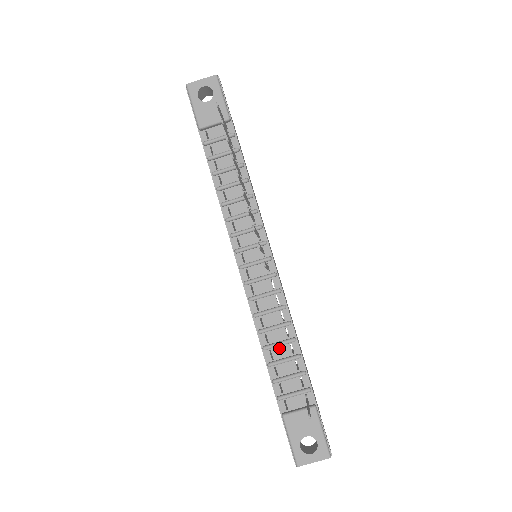
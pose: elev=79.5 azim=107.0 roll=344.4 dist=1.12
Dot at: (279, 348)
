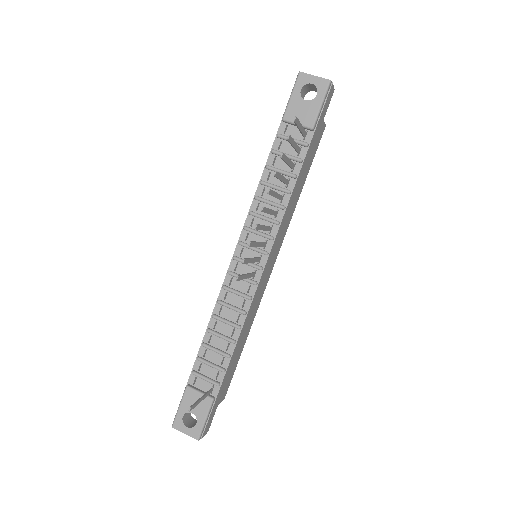
Dot at: (219, 339)
